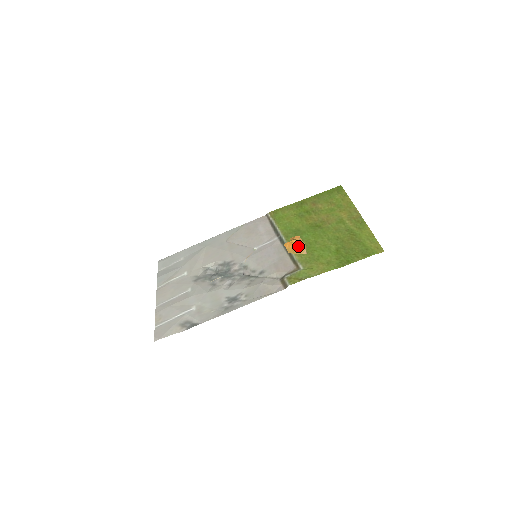
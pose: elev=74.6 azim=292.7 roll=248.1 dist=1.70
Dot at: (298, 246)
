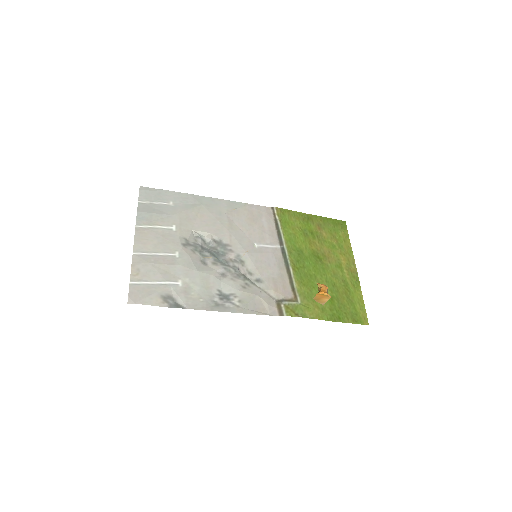
Dot at: (325, 298)
